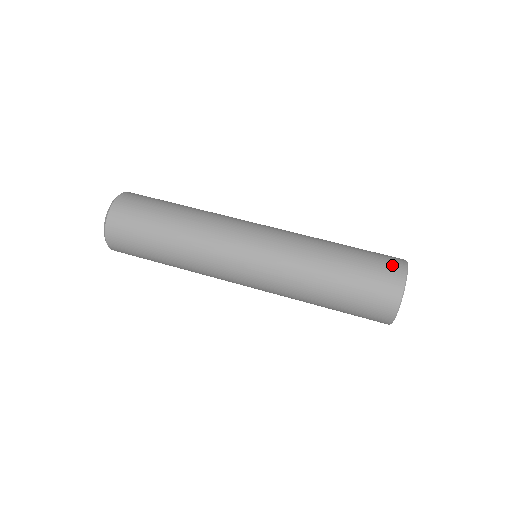
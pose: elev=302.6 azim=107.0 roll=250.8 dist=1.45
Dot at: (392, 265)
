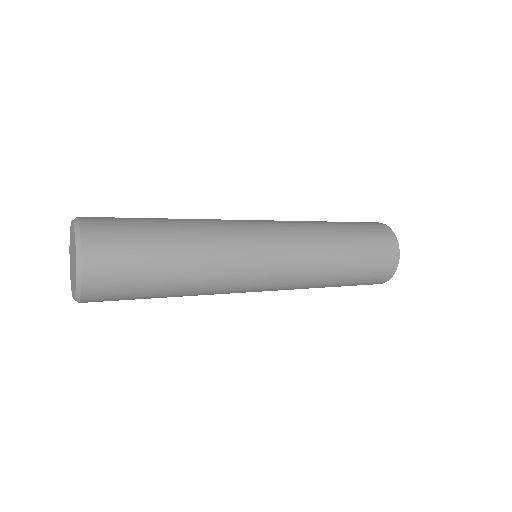
Dot at: (374, 224)
